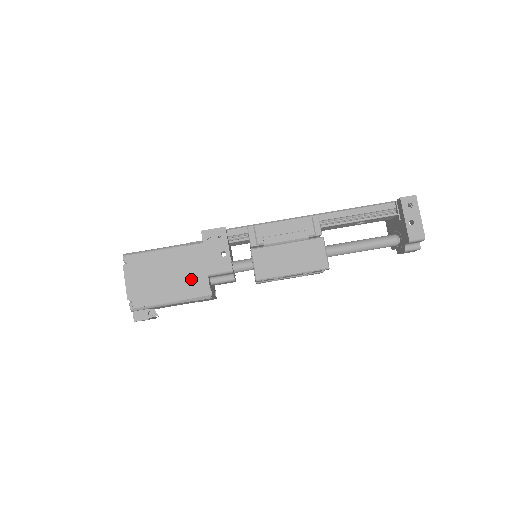
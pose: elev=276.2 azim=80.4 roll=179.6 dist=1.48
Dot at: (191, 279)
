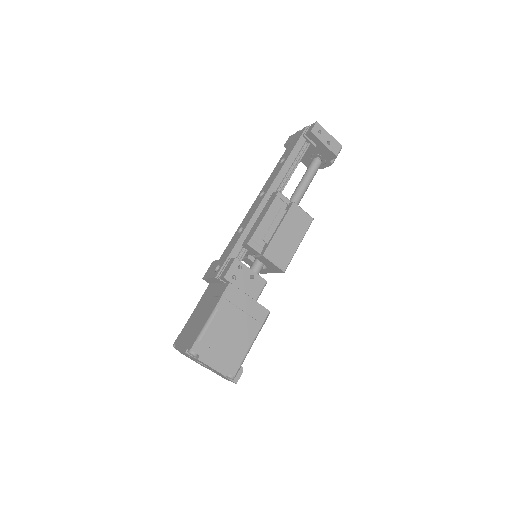
Dot at: (249, 316)
